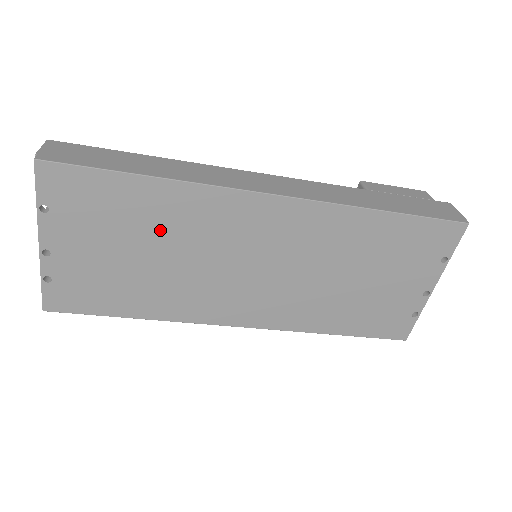
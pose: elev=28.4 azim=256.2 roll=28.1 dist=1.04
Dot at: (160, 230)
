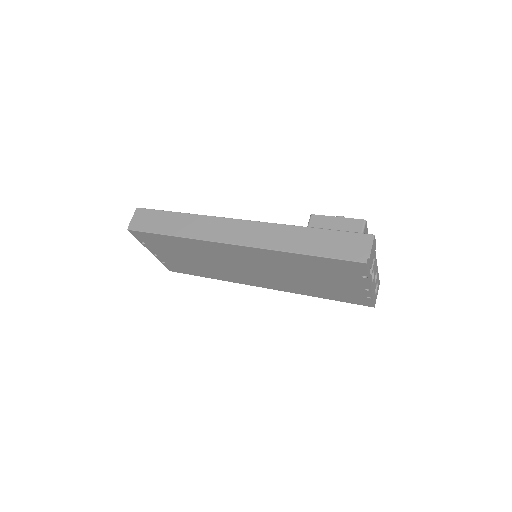
Dot at: (192, 252)
